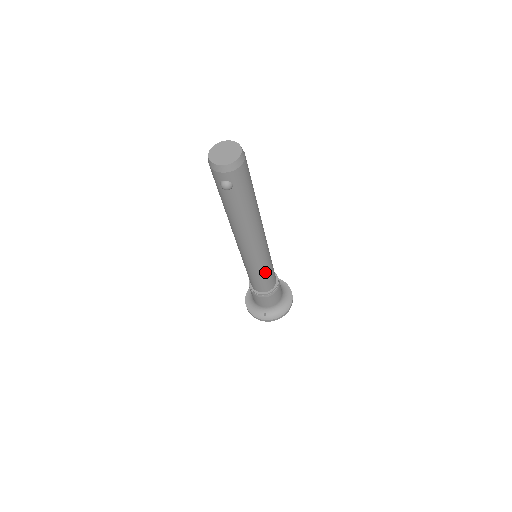
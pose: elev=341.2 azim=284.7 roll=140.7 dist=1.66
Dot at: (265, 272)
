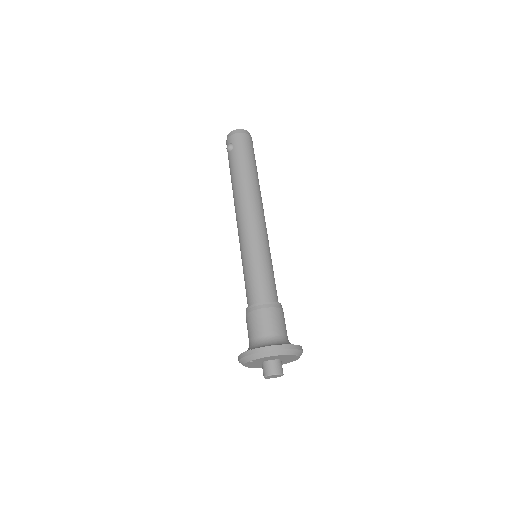
Dot at: (256, 264)
